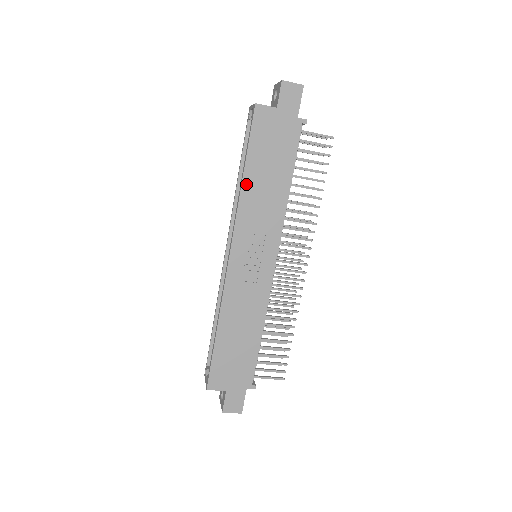
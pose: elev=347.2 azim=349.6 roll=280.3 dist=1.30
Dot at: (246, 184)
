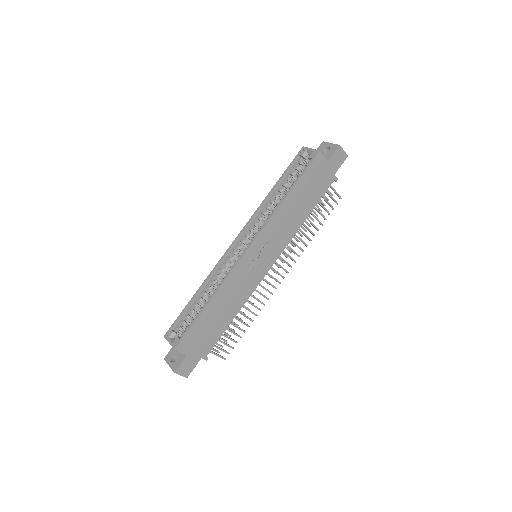
Dot at: (286, 202)
